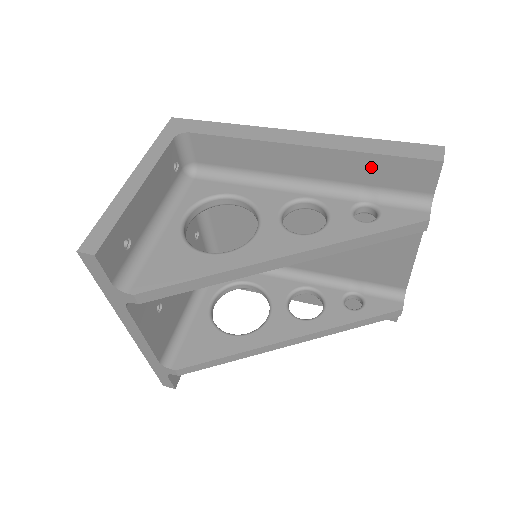
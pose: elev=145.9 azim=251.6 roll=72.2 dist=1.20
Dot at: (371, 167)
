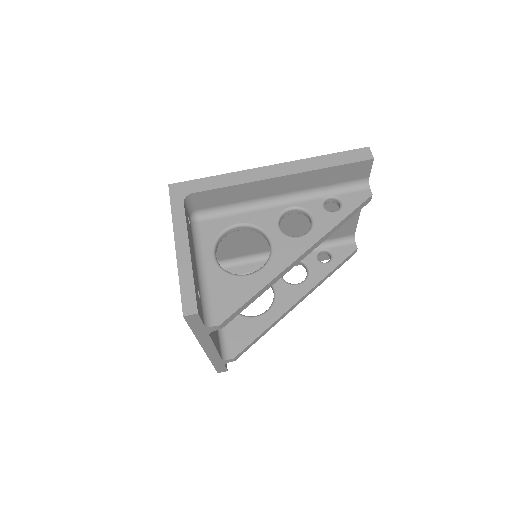
Dot at: (328, 175)
